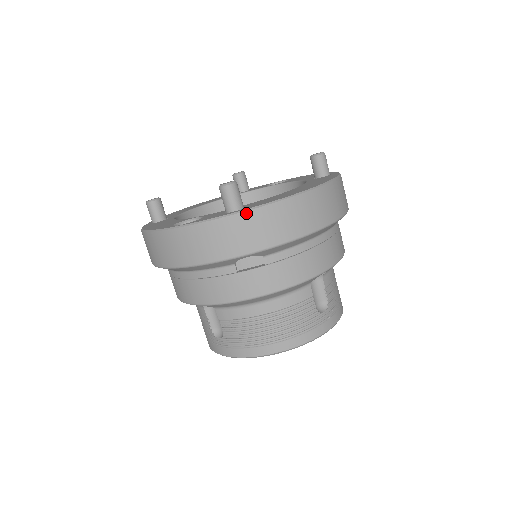
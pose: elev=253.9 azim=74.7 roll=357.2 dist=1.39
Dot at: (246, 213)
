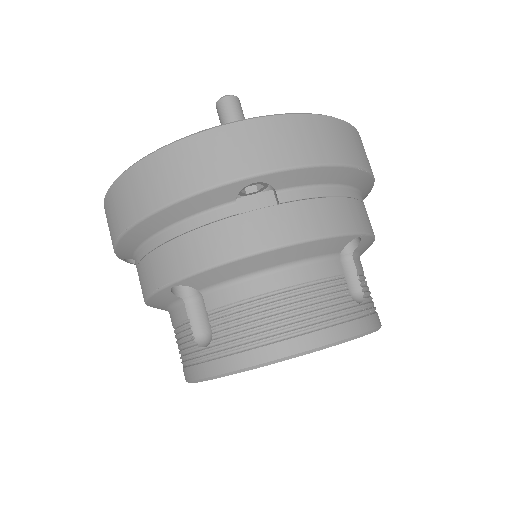
Dot at: (253, 121)
